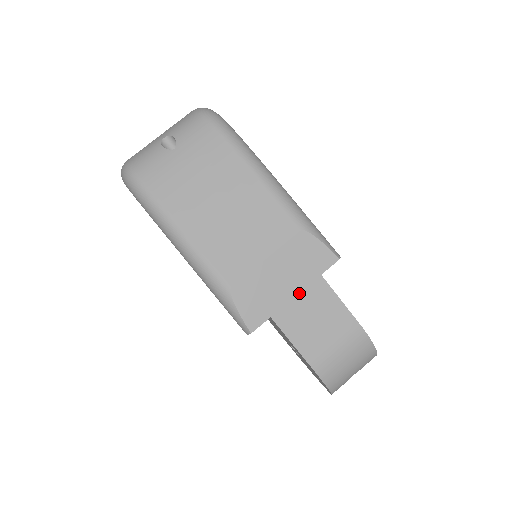
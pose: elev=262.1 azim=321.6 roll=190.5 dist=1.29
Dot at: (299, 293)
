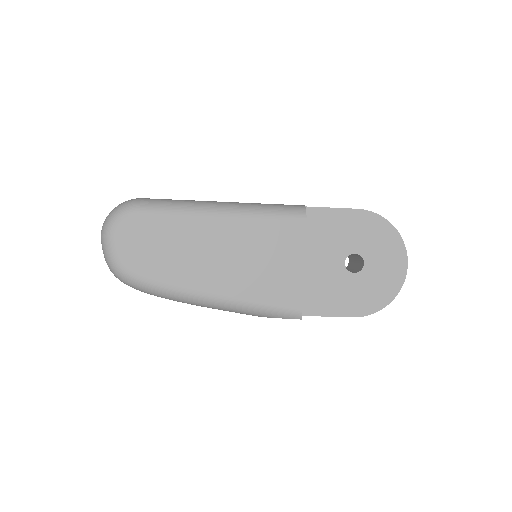
Dot at: occluded
